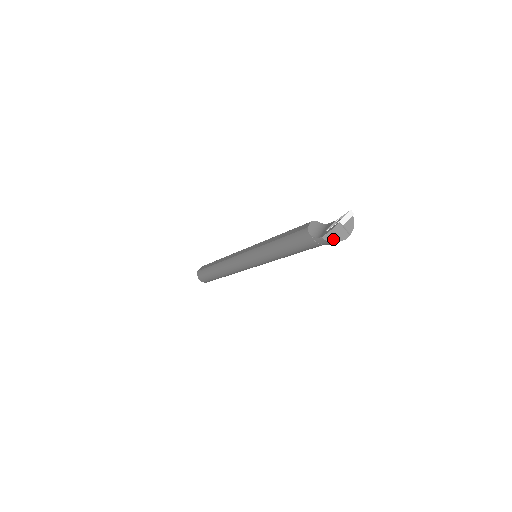
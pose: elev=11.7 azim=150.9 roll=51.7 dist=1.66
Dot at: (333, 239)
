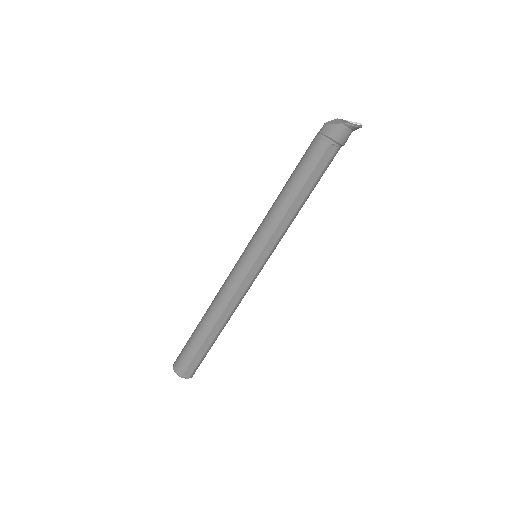
Dot at: (335, 123)
